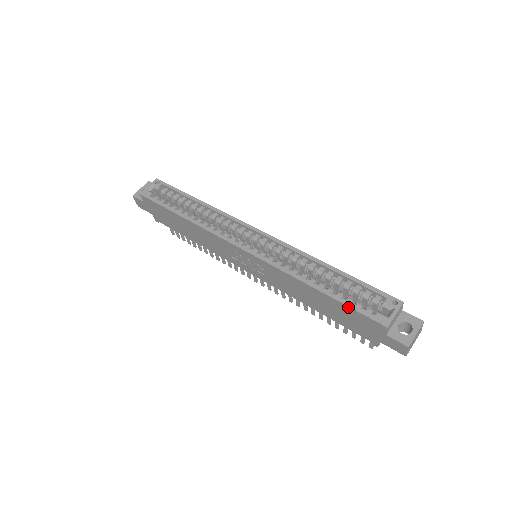
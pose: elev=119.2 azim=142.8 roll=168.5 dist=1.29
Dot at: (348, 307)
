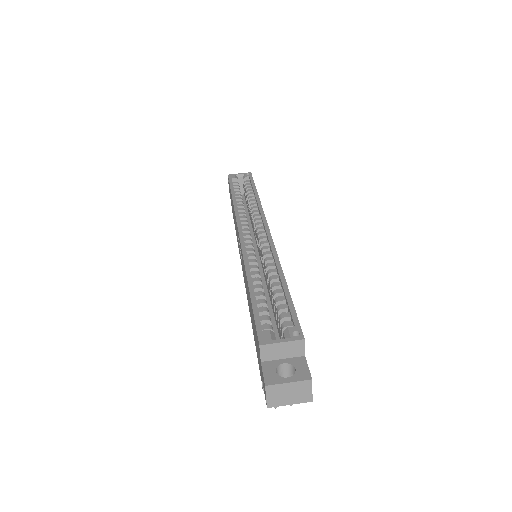
Dot at: (253, 311)
